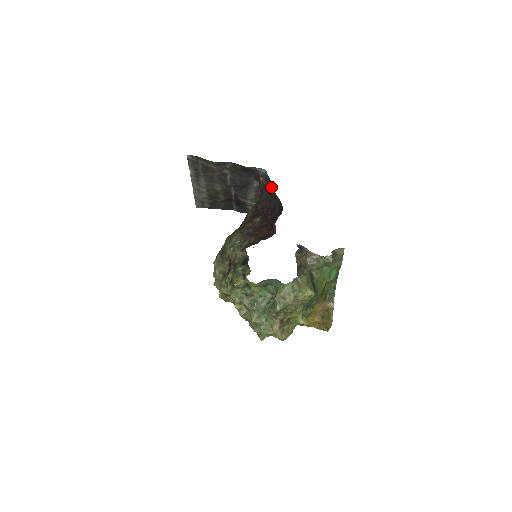
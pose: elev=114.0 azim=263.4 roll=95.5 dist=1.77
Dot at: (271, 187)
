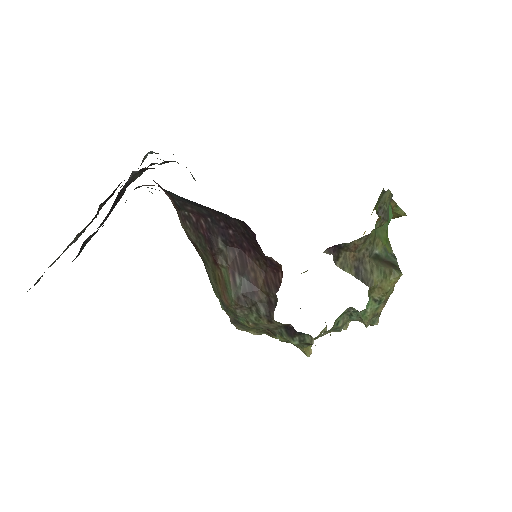
Dot at: occluded
